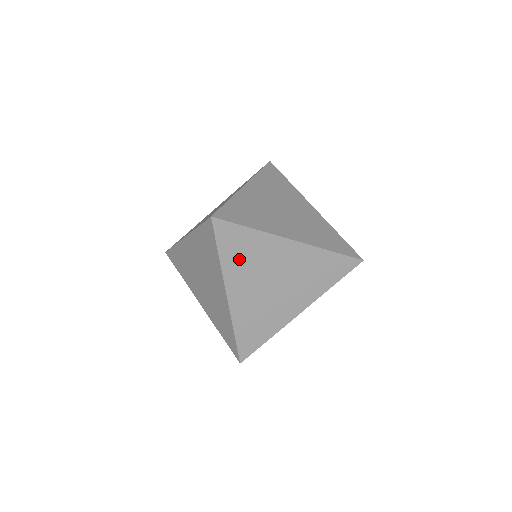
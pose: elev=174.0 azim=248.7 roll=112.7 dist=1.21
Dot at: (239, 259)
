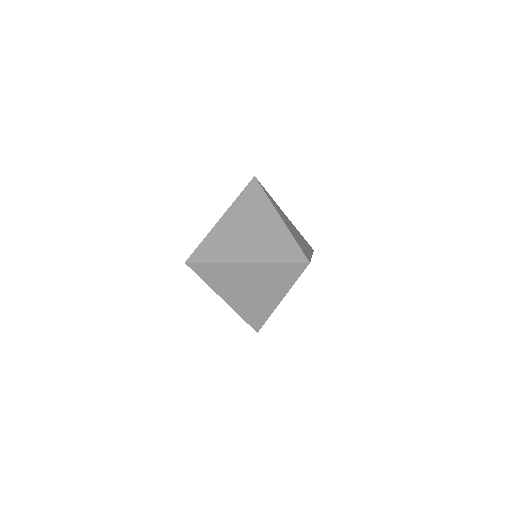
Dot at: occluded
